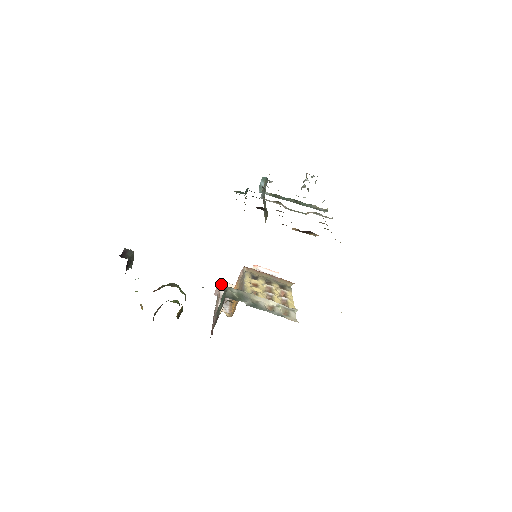
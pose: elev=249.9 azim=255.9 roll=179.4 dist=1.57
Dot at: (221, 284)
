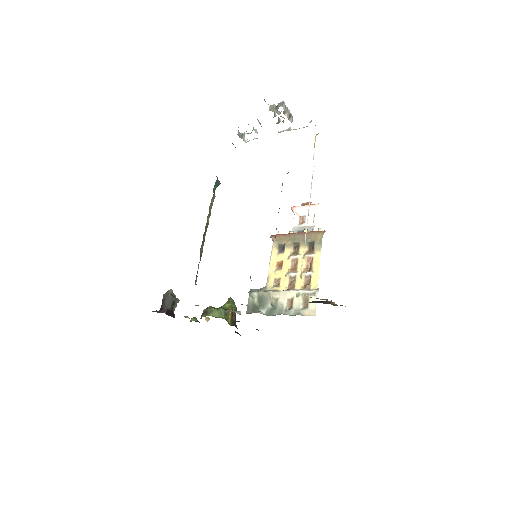
Dot at: (272, 240)
